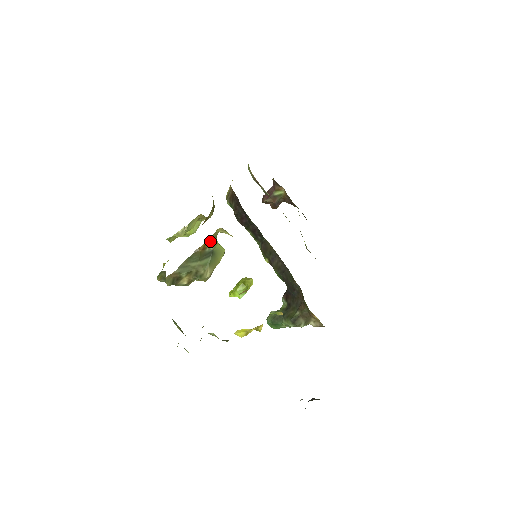
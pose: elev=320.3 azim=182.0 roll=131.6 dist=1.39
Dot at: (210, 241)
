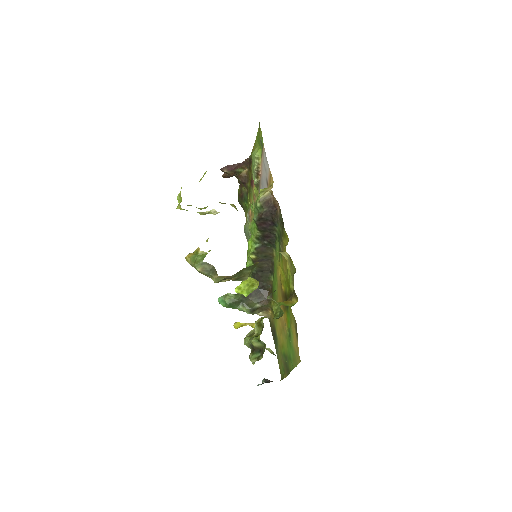
Dot at: occluded
